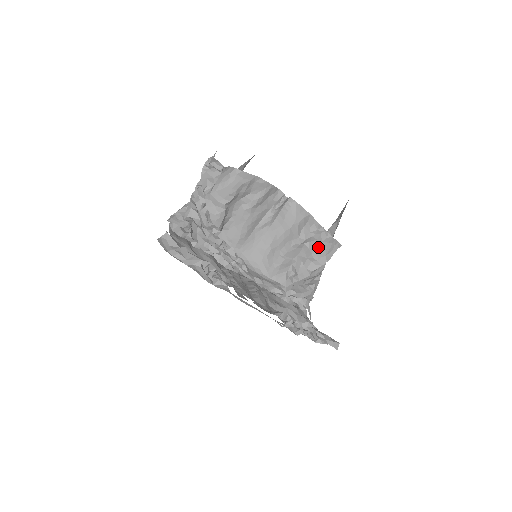
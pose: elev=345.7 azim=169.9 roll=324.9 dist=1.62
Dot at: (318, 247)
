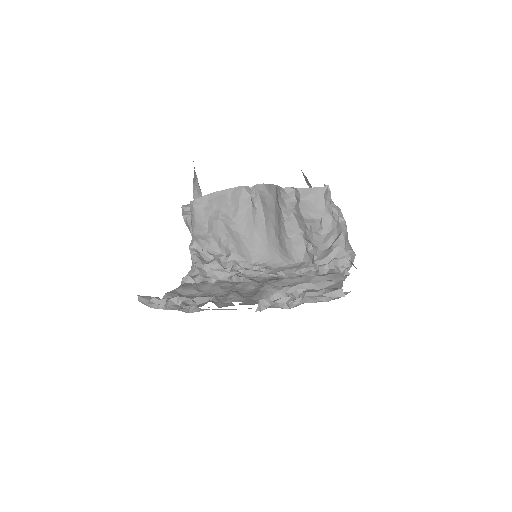
Dot at: (302, 207)
